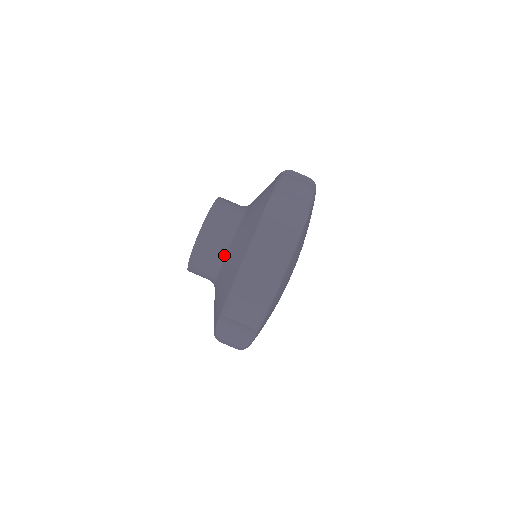
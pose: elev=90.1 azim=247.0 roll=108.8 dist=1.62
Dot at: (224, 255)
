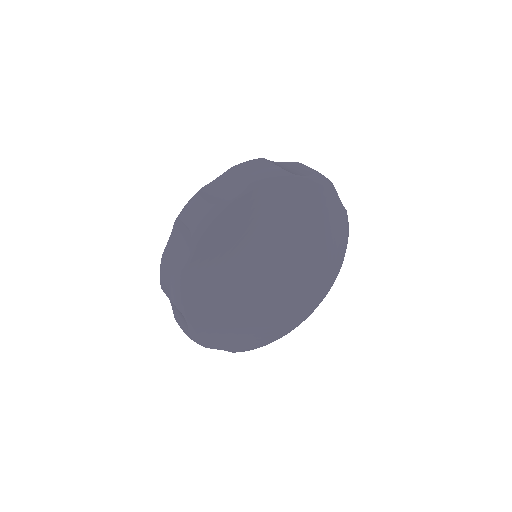
Dot at: occluded
